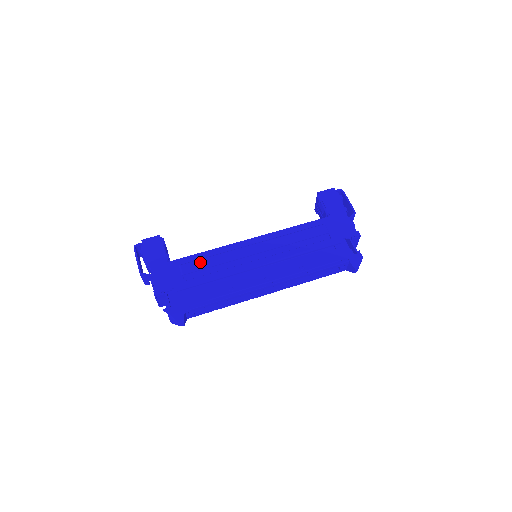
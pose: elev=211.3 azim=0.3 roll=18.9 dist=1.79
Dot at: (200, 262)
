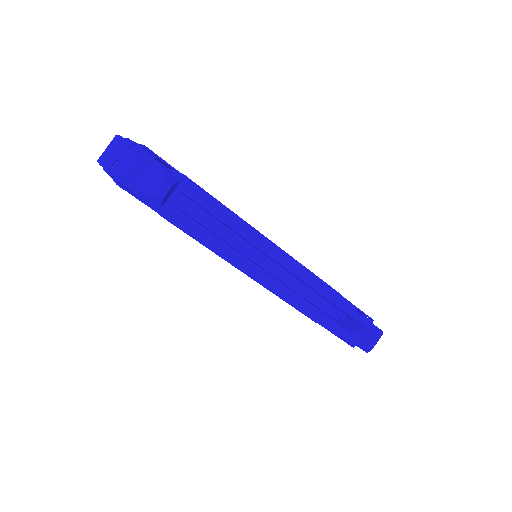
Dot at: occluded
